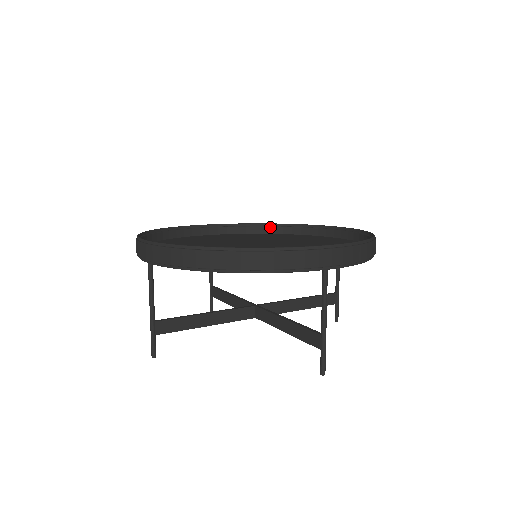
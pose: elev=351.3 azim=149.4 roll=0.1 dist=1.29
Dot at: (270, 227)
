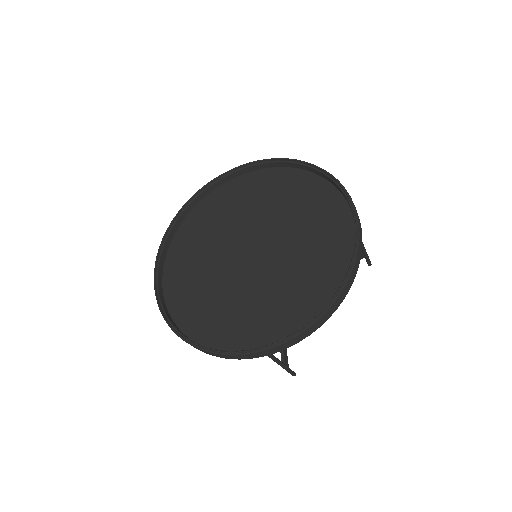
Dot at: (302, 165)
